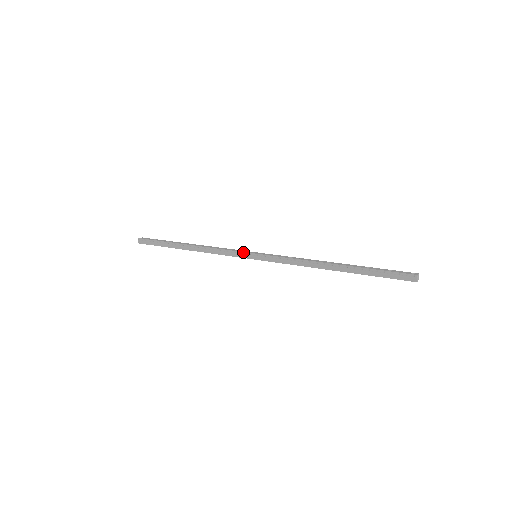
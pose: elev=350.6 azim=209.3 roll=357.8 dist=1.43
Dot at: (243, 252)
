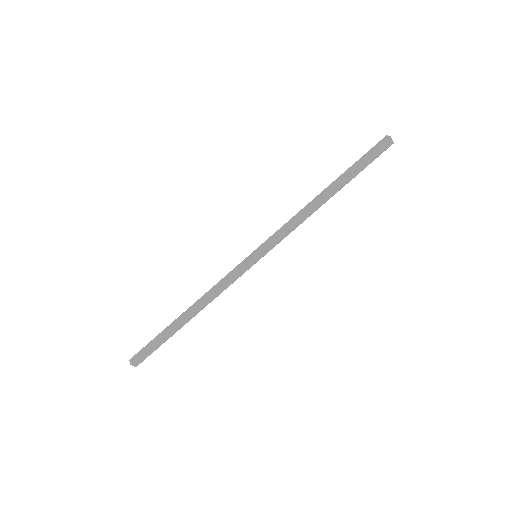
Dot at: (242, 261)
